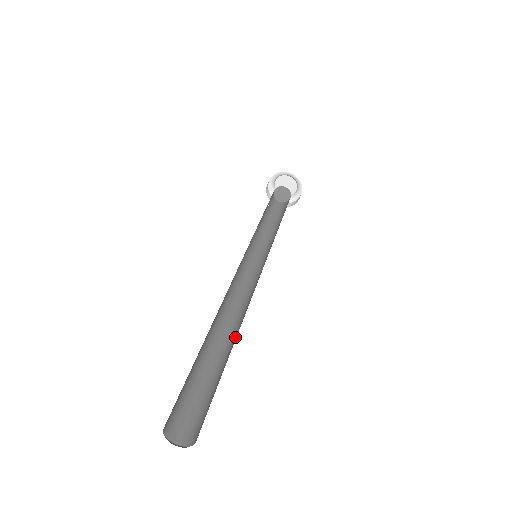
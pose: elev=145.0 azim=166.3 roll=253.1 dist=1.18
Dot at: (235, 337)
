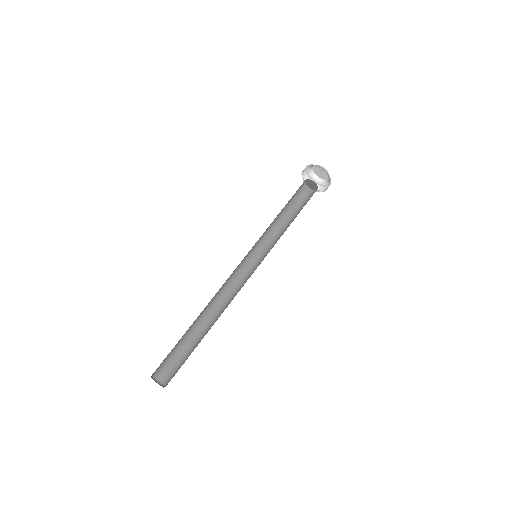
Dot at: (211, 322)
